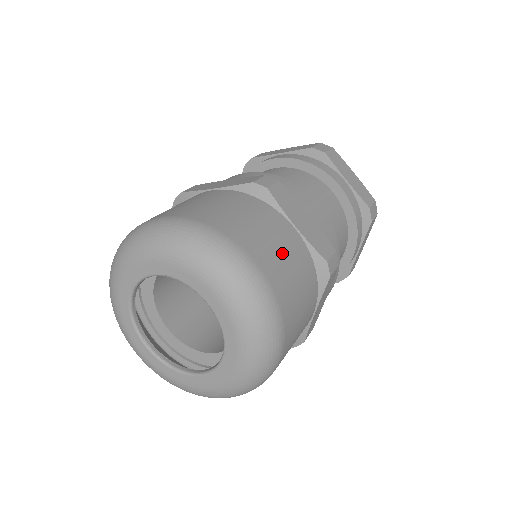
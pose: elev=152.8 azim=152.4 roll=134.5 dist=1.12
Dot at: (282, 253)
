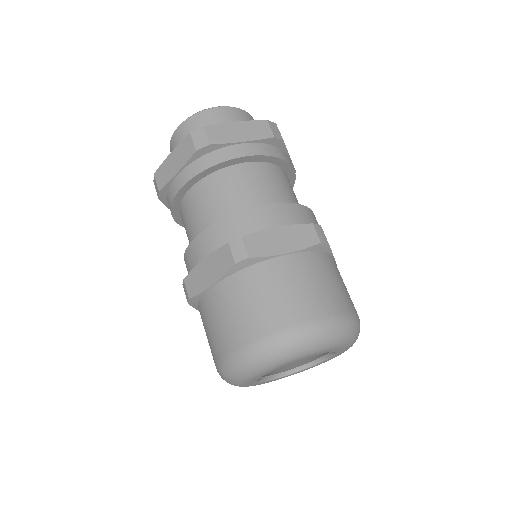
Dot at: occluded
